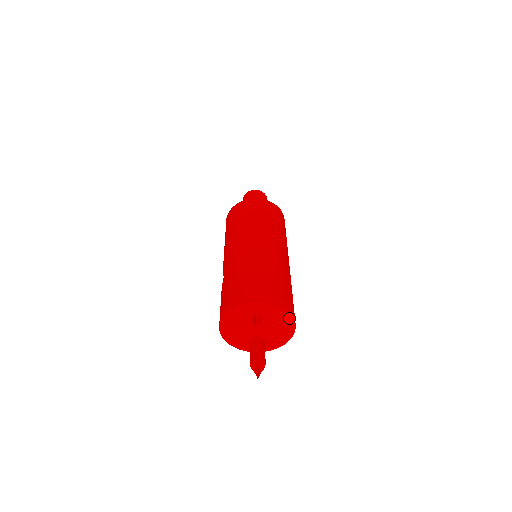
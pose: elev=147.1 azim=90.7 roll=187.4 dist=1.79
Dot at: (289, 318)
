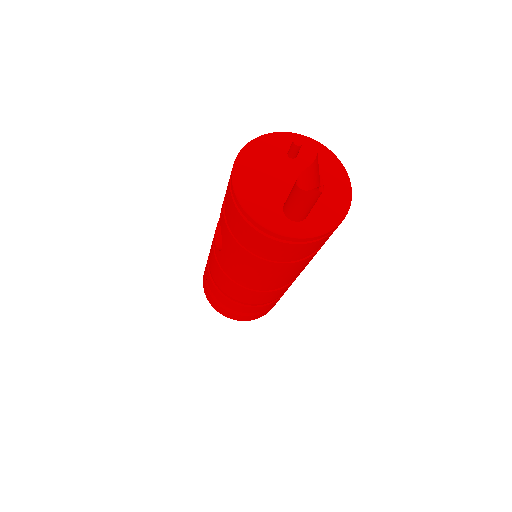
Dot at: (339, 166)
